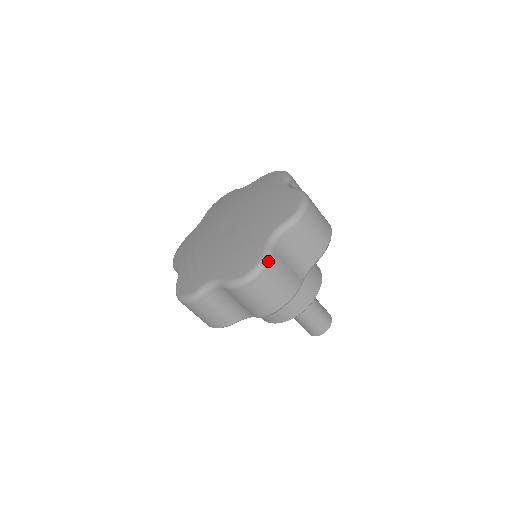
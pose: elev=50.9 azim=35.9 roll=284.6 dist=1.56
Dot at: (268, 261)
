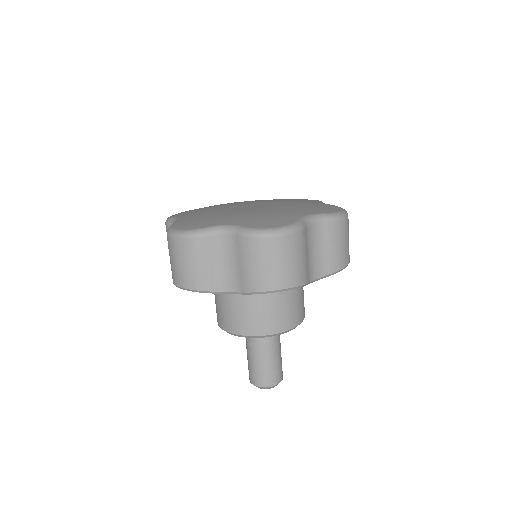
Dot at: occluded
